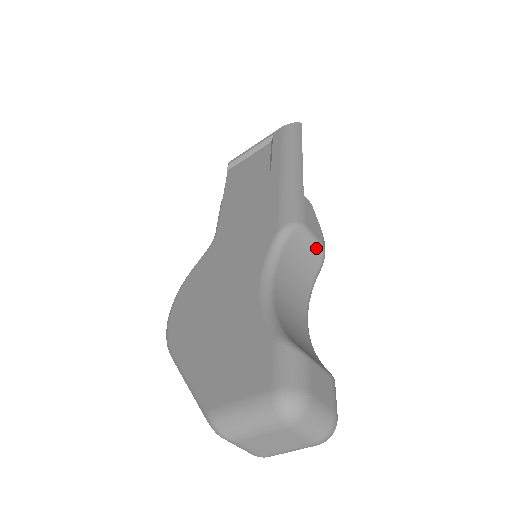
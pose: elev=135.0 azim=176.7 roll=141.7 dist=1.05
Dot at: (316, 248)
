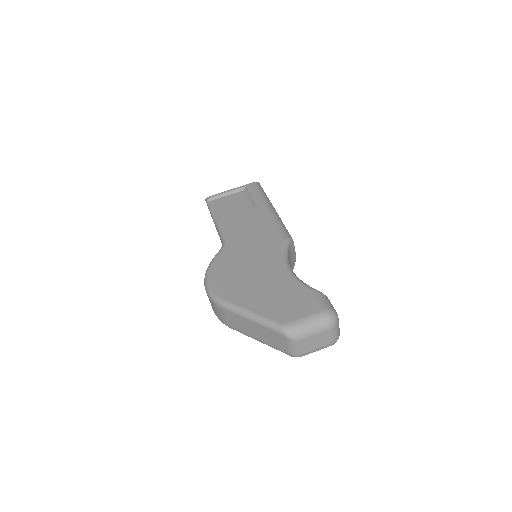
Dot at: (294, 255)
